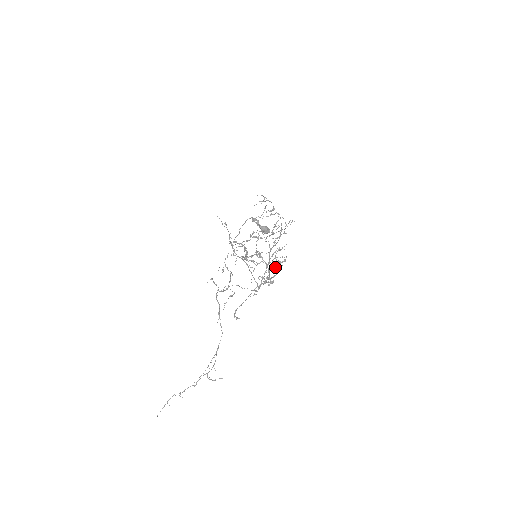
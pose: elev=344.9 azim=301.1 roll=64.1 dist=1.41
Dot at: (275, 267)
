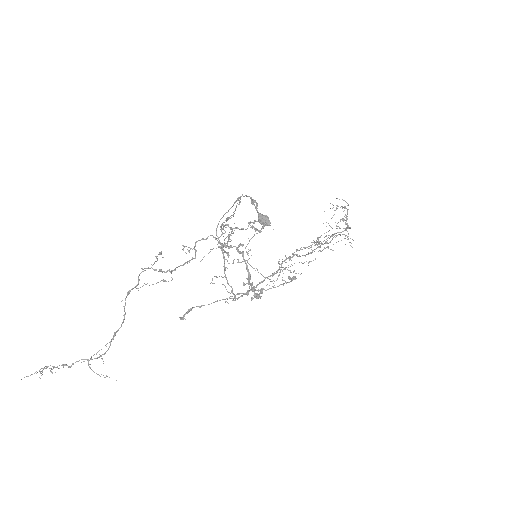
Dot at: (273, 280)
